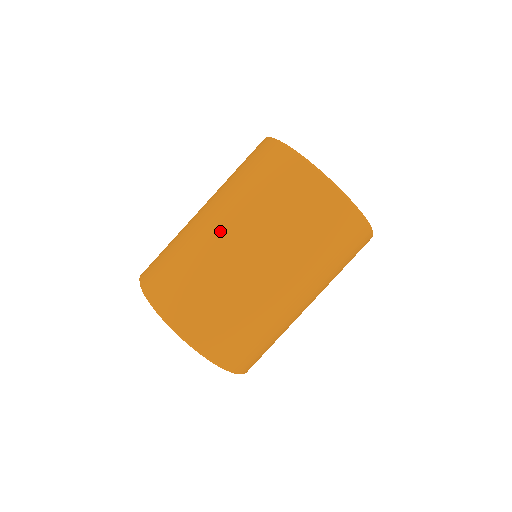
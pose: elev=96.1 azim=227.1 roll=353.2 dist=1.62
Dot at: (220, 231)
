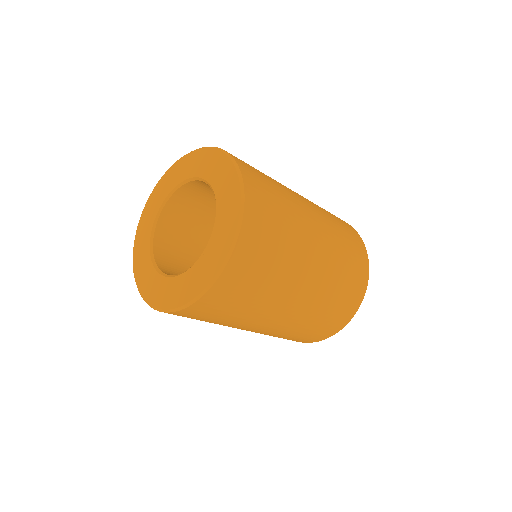
Dot at: occluded
